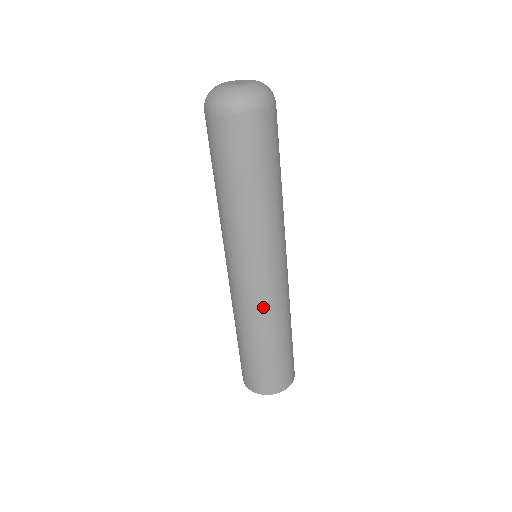
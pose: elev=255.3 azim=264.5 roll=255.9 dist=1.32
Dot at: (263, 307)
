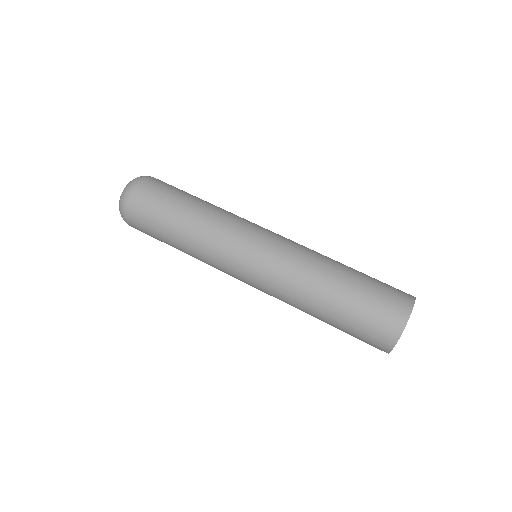
Dot at: (290, 265)
